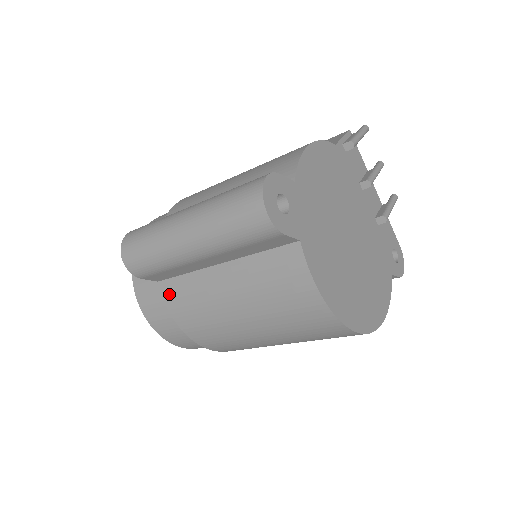
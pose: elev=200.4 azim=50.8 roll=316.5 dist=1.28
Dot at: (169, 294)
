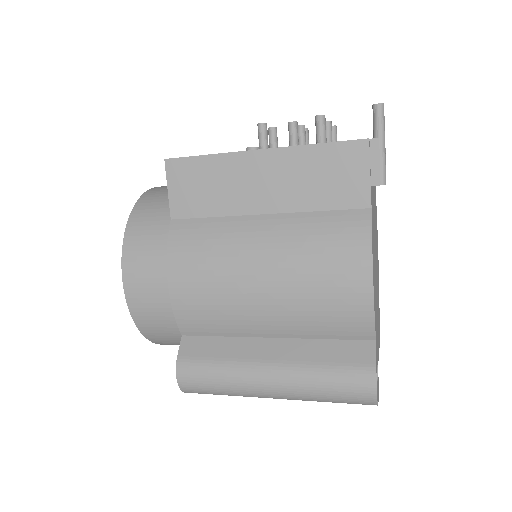
Dot at: occluded
